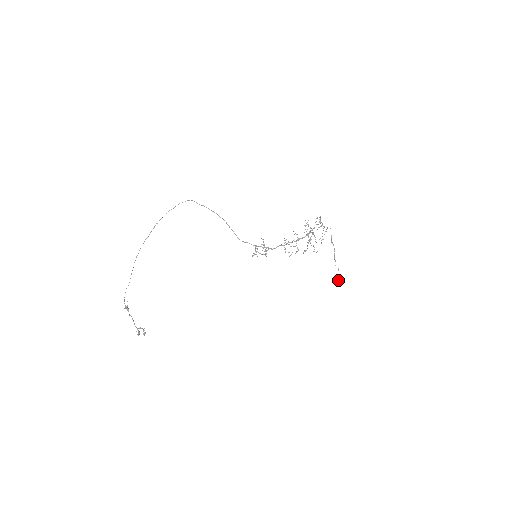
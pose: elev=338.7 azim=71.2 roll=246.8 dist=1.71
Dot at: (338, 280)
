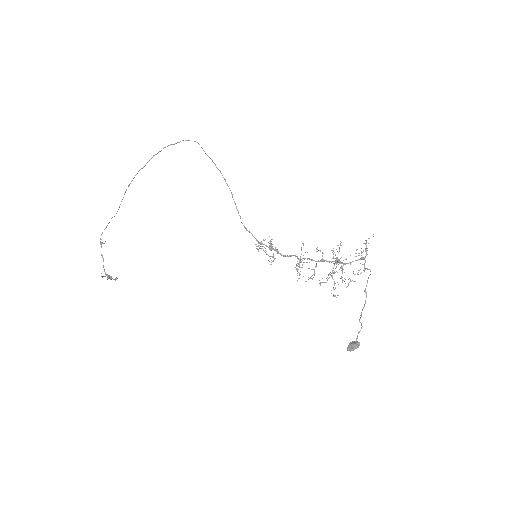
Dot at: (351, 344)
